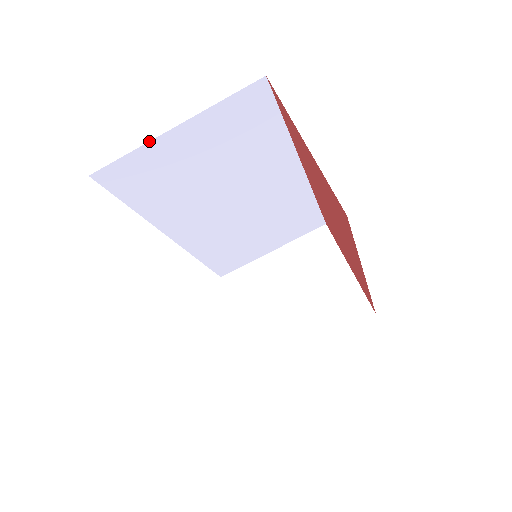
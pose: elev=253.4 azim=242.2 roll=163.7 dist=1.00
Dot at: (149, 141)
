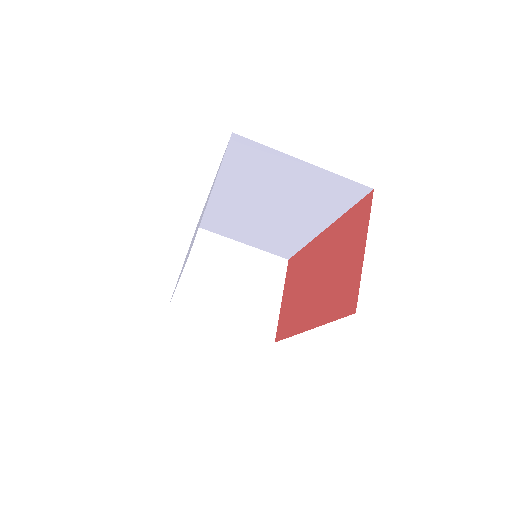
Dot at: occluded
